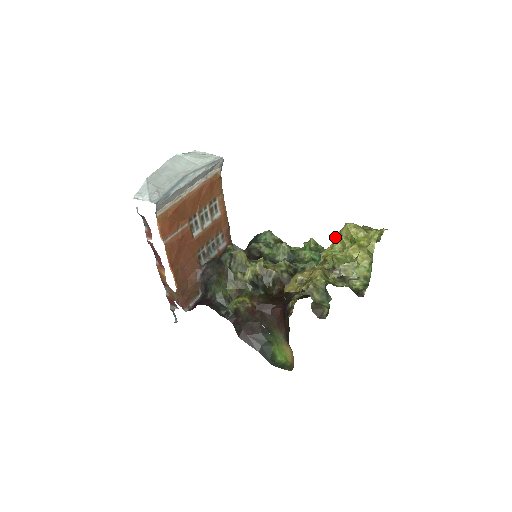
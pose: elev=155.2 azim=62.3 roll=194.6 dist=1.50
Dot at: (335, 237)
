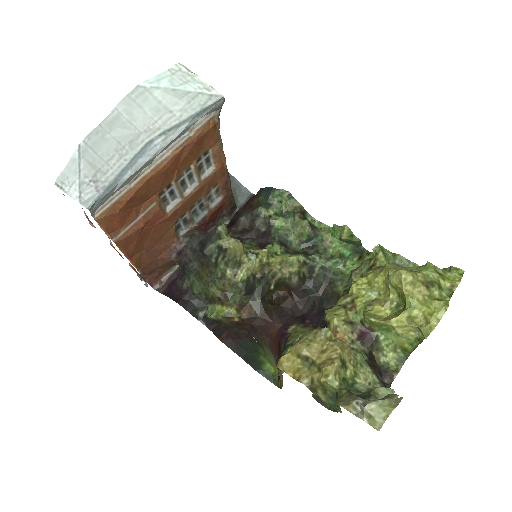
Dot at: (380, 252)
